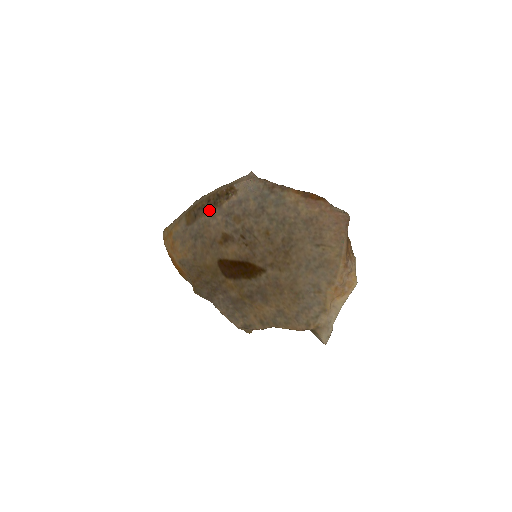
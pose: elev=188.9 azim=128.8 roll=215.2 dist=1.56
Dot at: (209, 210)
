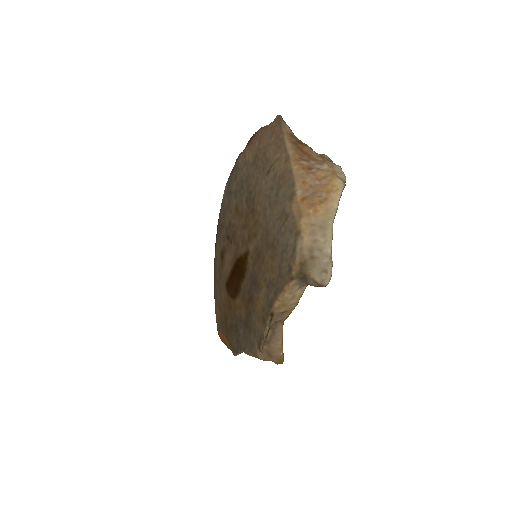
Dot at: (215, 246)
